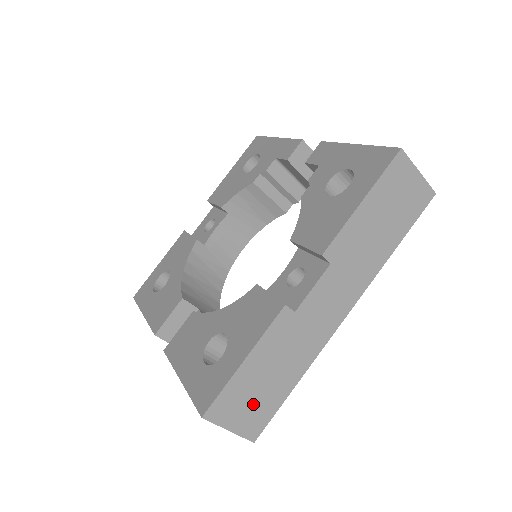
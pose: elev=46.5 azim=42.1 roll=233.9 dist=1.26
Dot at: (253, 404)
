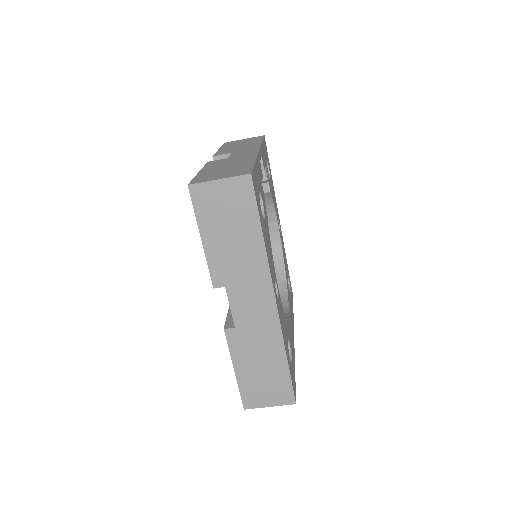
Dot at: (269, 386)
